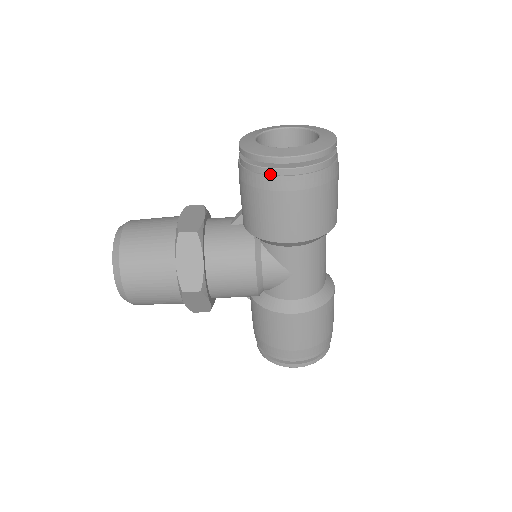
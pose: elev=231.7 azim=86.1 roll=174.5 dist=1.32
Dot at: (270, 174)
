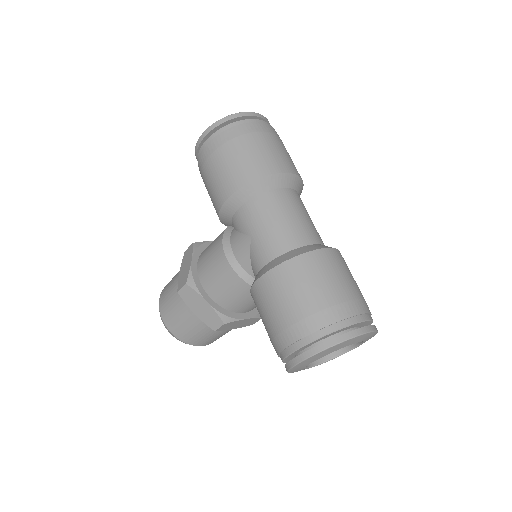
Dot at: (200, 158)
